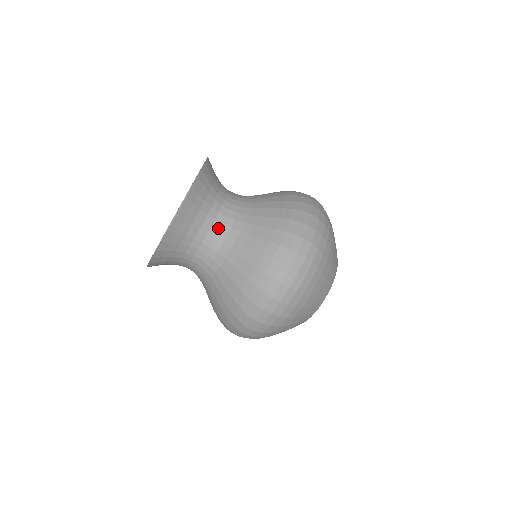
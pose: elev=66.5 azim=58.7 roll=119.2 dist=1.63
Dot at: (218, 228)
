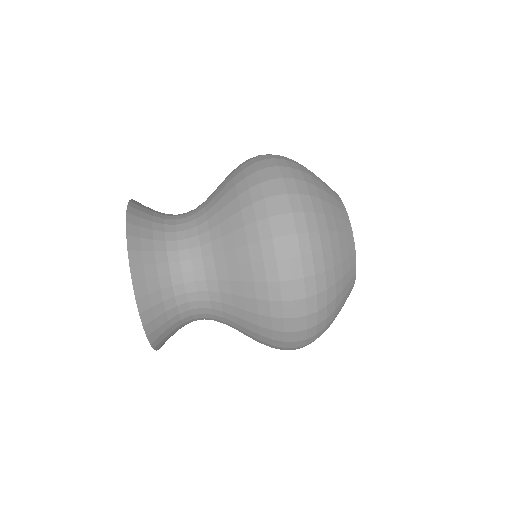
Dot at: occluded
